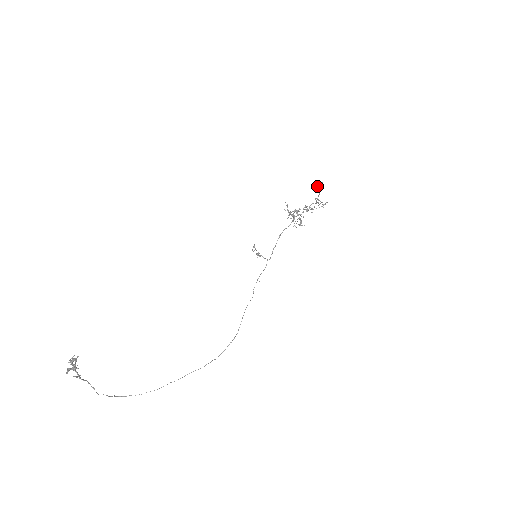
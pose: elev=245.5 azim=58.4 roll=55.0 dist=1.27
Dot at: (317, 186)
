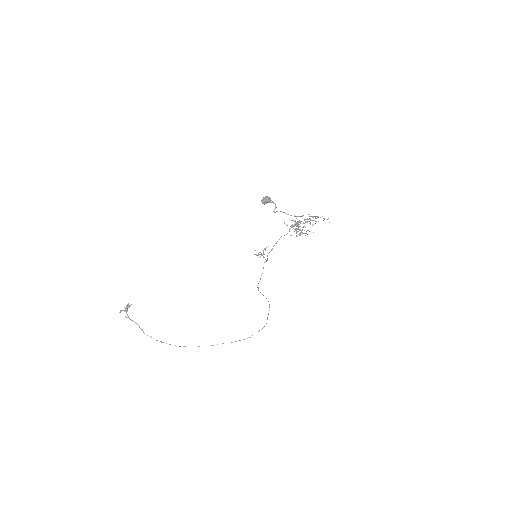
Dot at: (263, 200)
